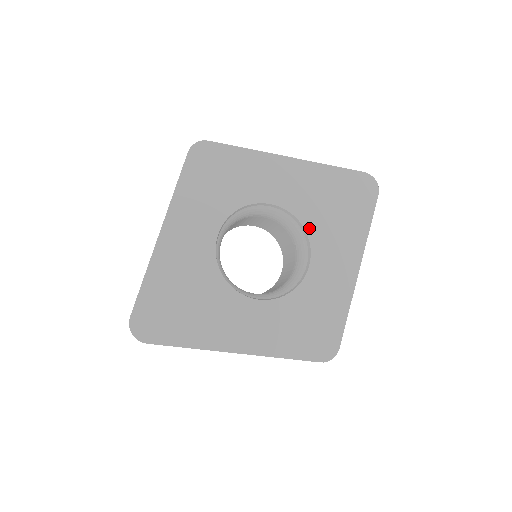
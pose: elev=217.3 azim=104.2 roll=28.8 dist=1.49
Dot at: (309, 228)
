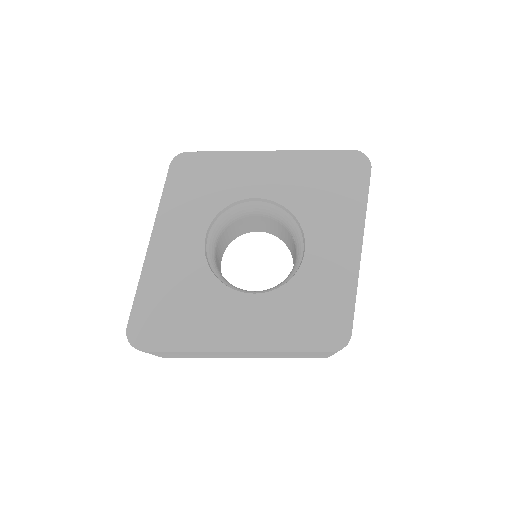
Dot at: (299, 214)
